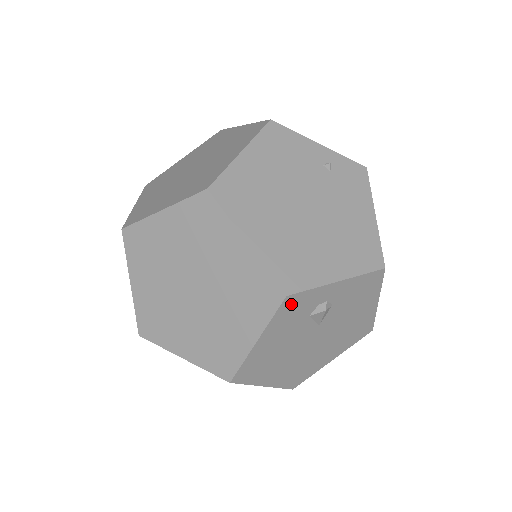
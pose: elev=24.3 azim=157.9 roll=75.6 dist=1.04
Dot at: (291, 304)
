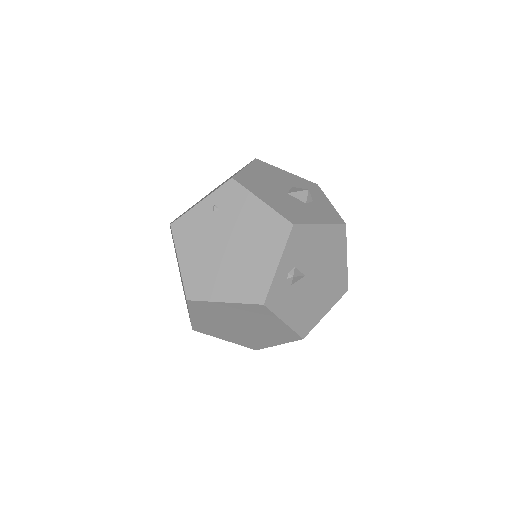
Dot at: (272, 300)
